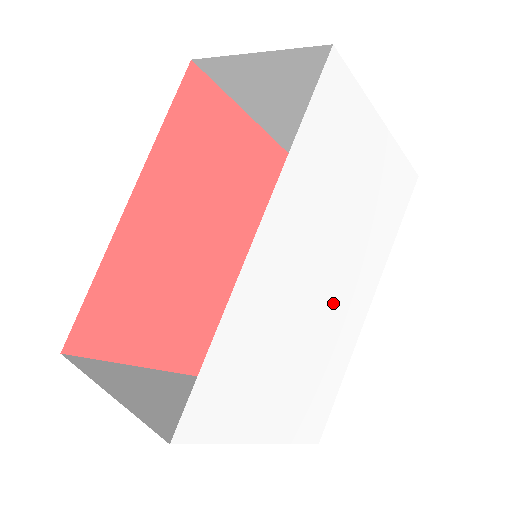
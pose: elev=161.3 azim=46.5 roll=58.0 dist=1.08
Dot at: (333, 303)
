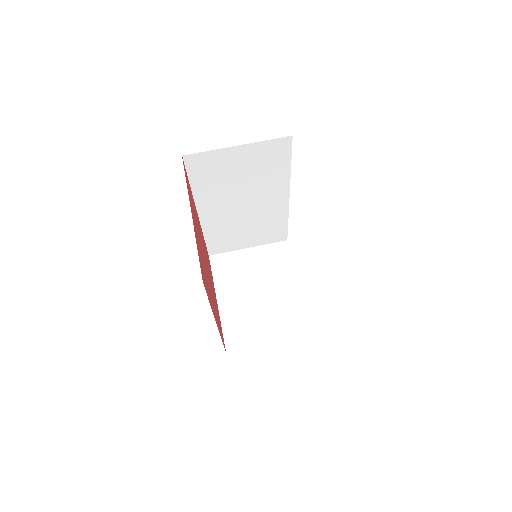
Dot at: occluded
